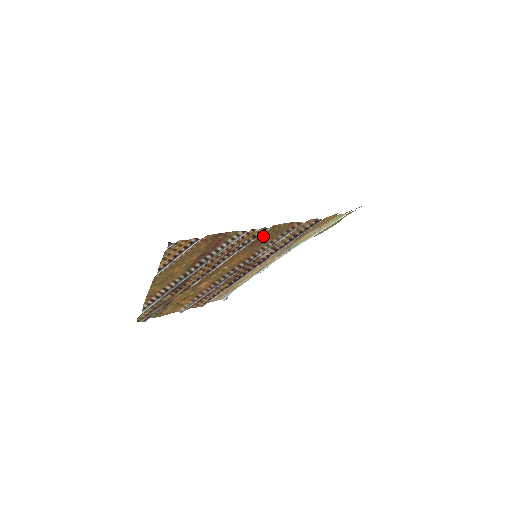
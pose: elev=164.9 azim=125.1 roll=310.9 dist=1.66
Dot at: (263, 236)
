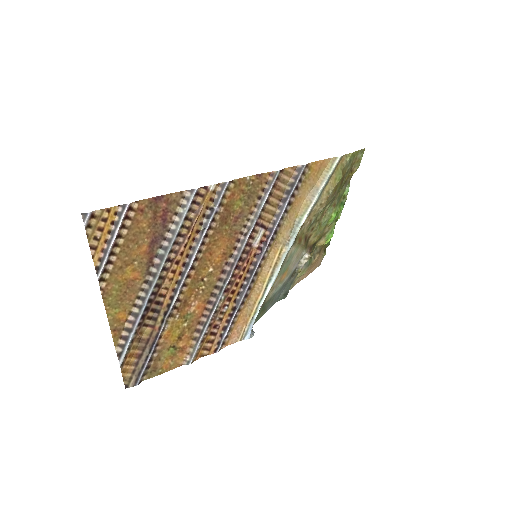
Dot at: (231, 203)
